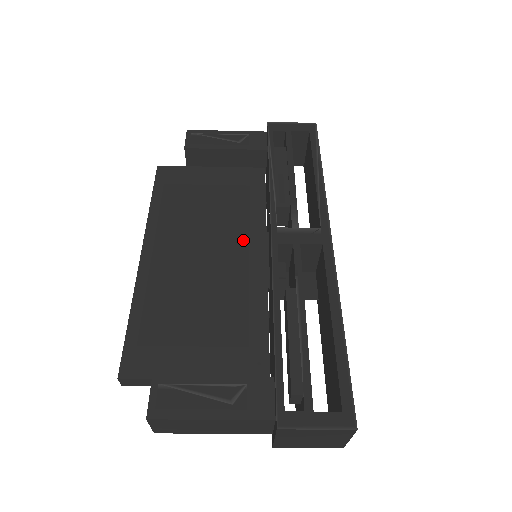
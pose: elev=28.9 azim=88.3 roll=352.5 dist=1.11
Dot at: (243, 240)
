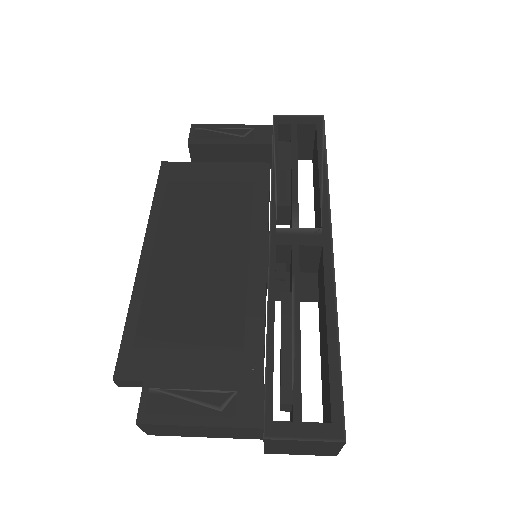
Dot at: (244, 239)
